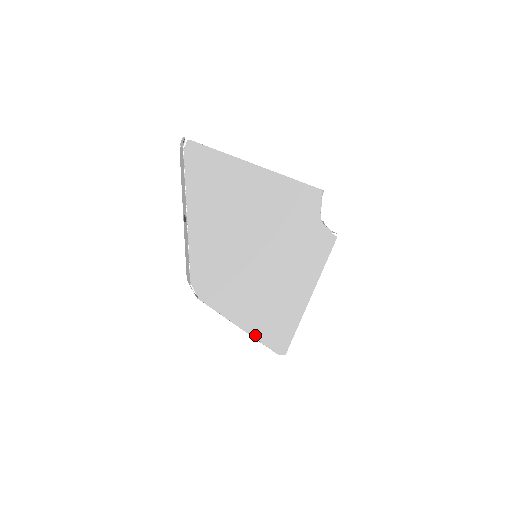
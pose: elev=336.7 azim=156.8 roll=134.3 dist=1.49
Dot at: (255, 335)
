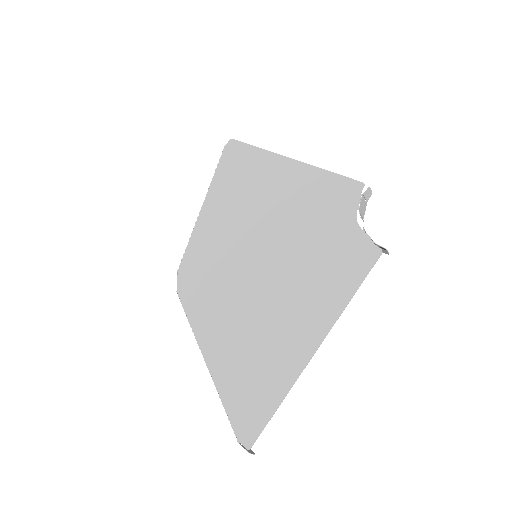
Dot at: (217, 378)
